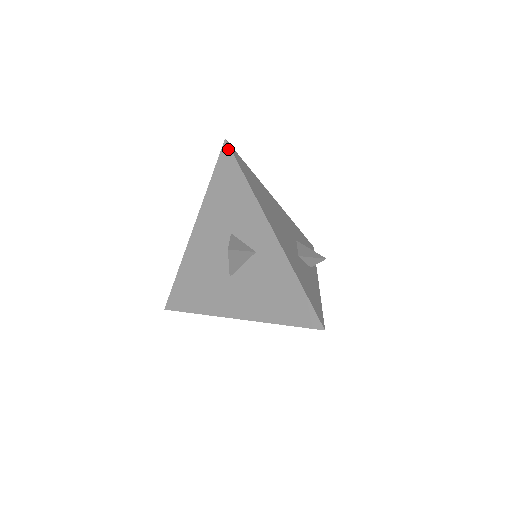
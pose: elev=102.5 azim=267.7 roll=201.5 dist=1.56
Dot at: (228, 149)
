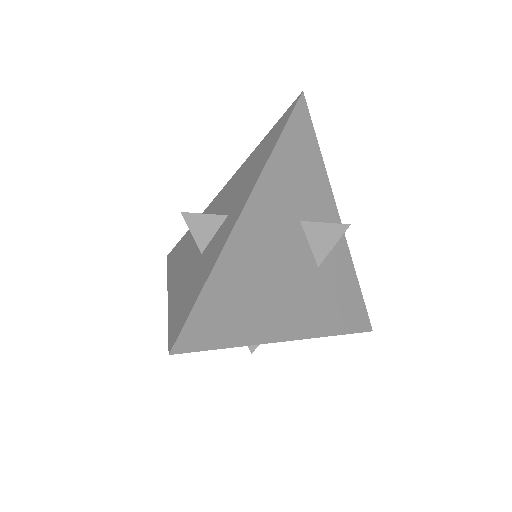
Dot at: (183, 351)
